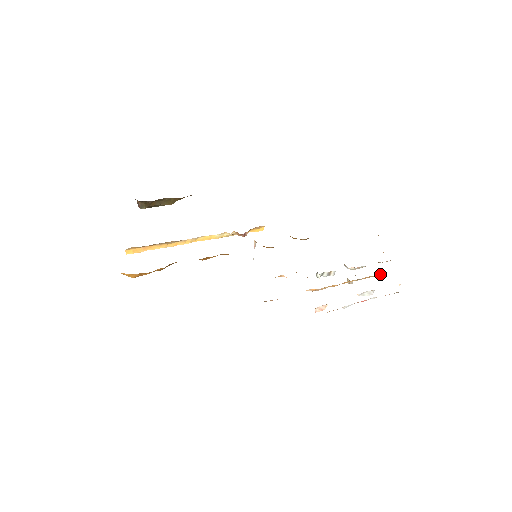
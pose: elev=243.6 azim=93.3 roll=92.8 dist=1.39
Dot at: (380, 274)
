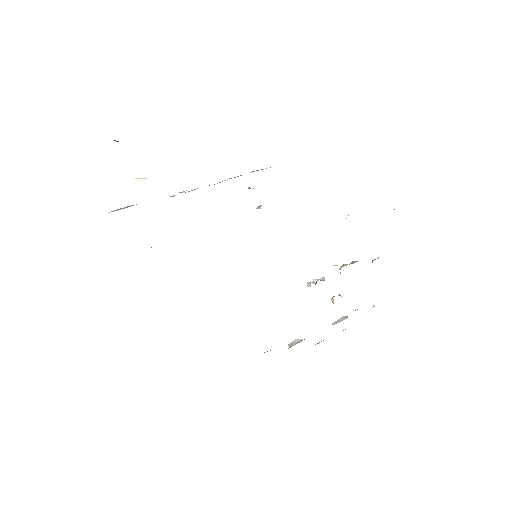
Dot at: occluded
